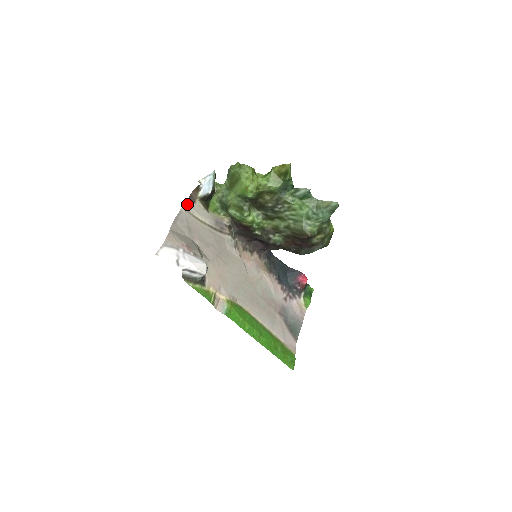
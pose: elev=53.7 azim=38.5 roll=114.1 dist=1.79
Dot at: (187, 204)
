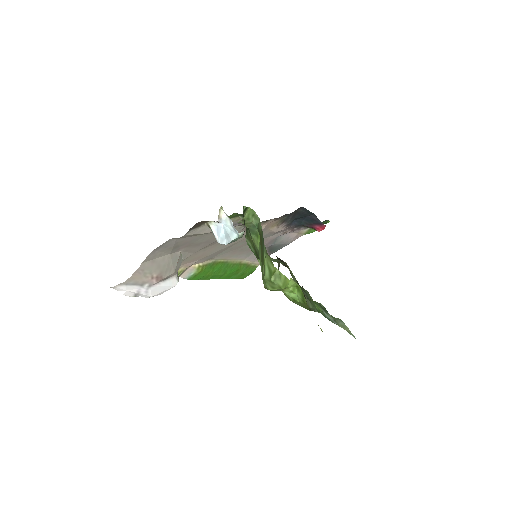
Dot at: occluded
